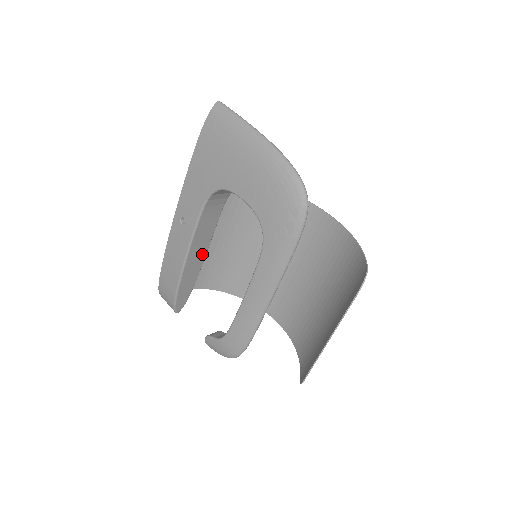
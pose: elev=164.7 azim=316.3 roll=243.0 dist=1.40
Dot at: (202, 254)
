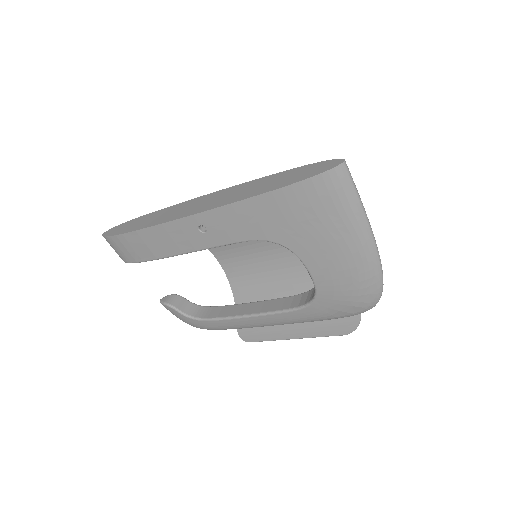
Dot at: occluded
